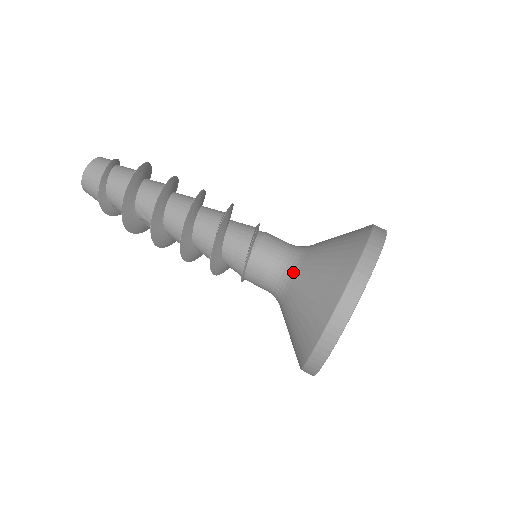
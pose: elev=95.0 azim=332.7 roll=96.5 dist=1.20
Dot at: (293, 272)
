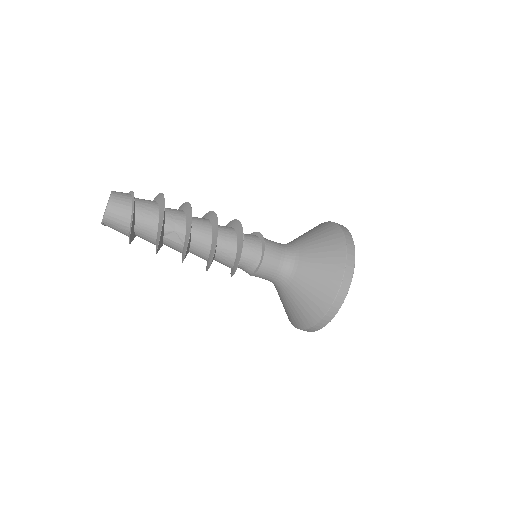
Dot at: (296, 249)
